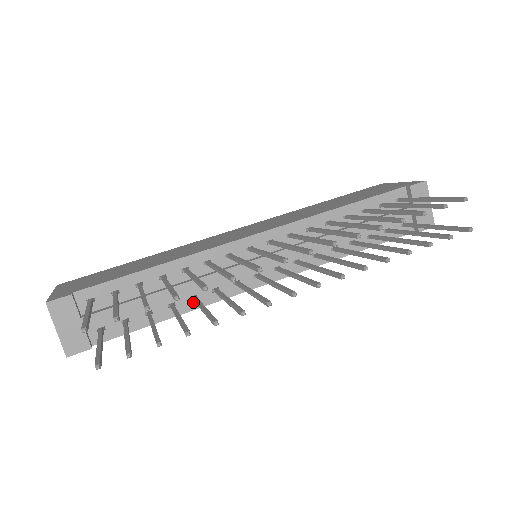
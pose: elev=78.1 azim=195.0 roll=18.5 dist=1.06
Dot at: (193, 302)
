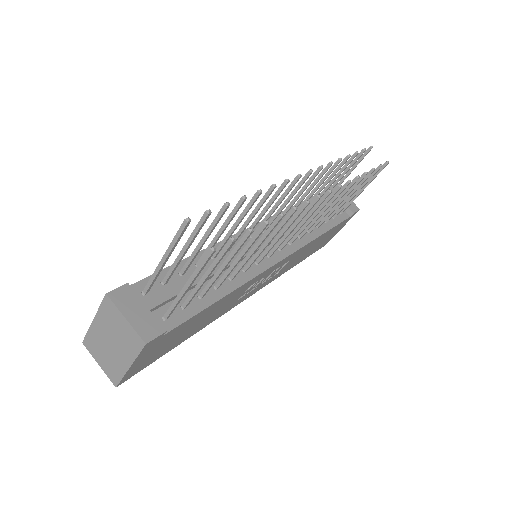
Dot at: (233, 282)
